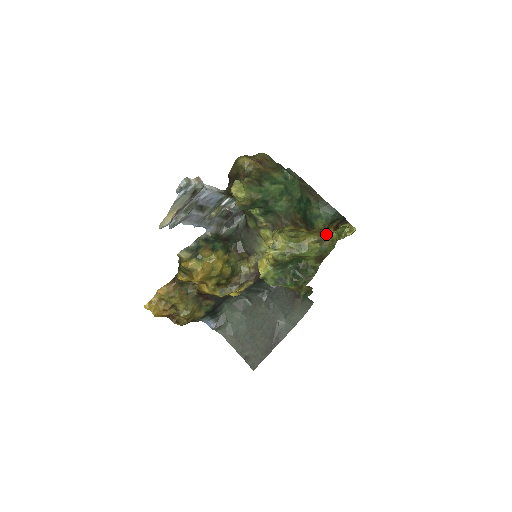
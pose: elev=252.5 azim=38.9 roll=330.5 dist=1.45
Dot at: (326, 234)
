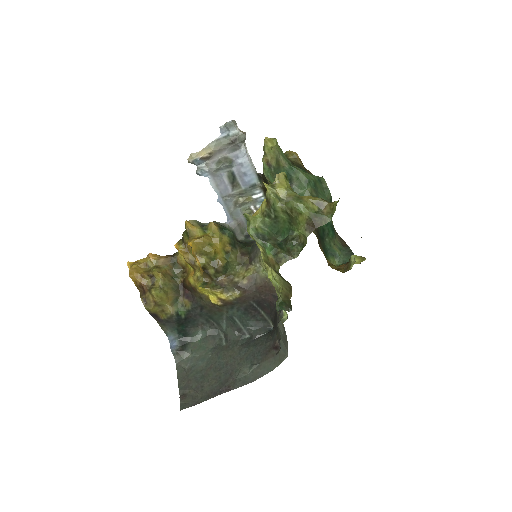
Dot at: (329, 202)
